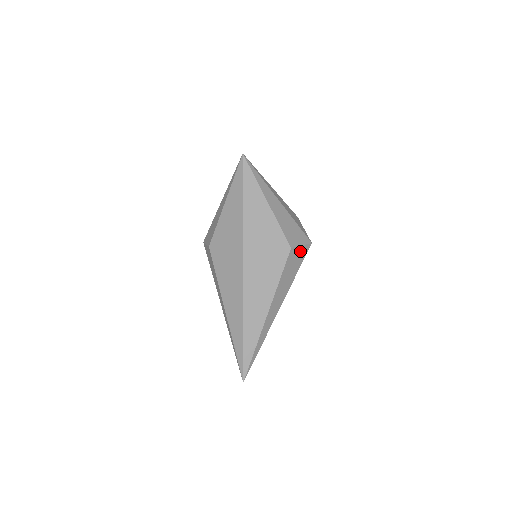
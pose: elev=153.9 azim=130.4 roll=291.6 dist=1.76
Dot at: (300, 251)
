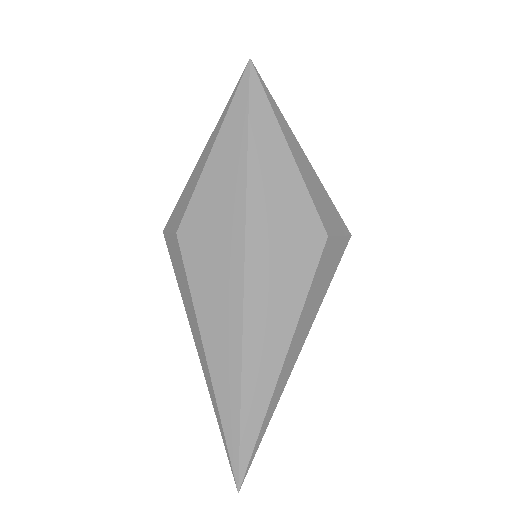
Dot at: (337, 245)
